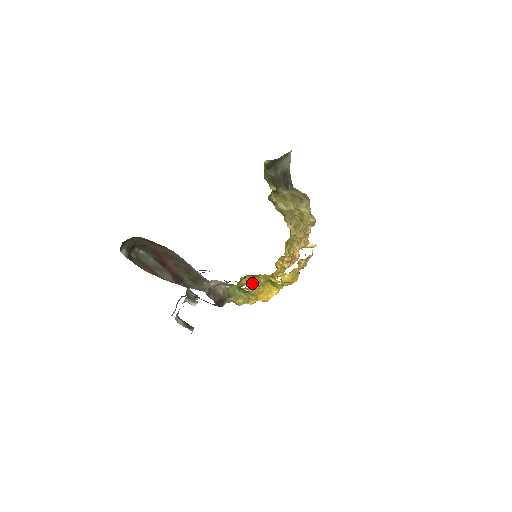
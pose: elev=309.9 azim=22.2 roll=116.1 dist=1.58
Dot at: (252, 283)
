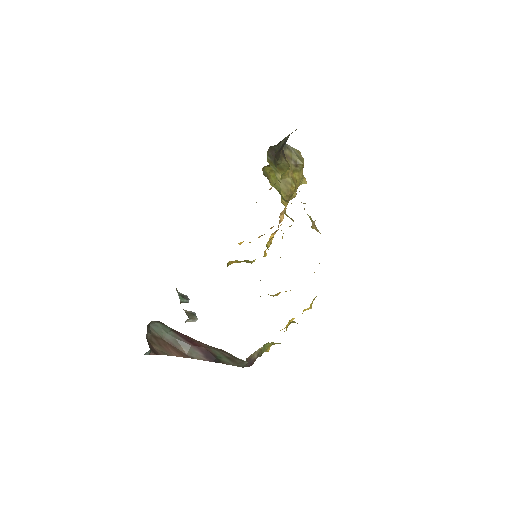
Dot at: occluded
